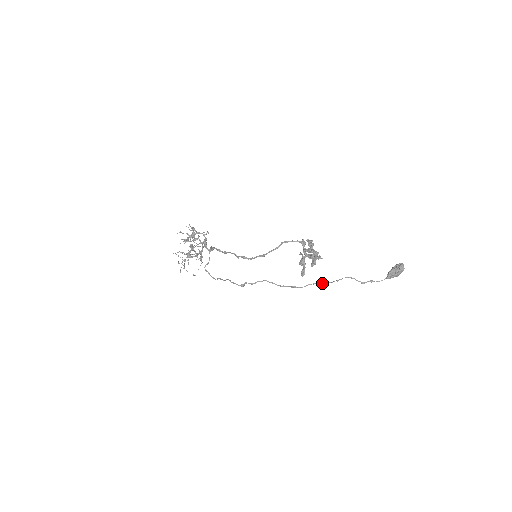
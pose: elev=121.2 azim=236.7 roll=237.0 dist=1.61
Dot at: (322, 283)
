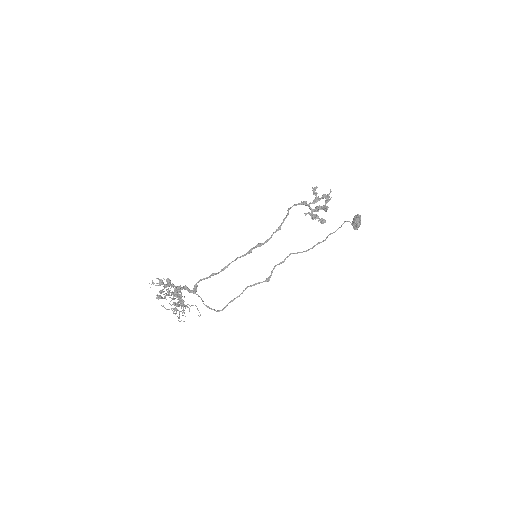
Dot at: (335, 231)
